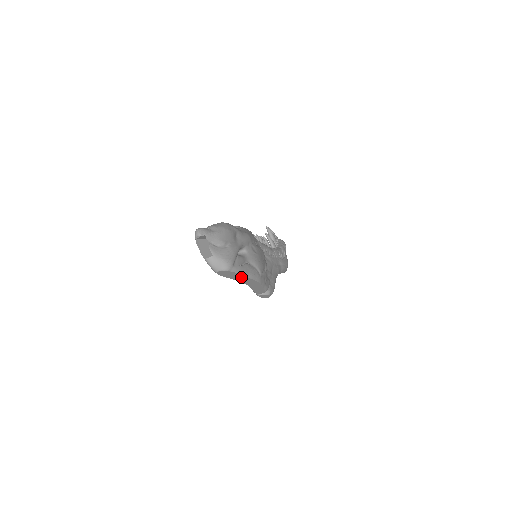
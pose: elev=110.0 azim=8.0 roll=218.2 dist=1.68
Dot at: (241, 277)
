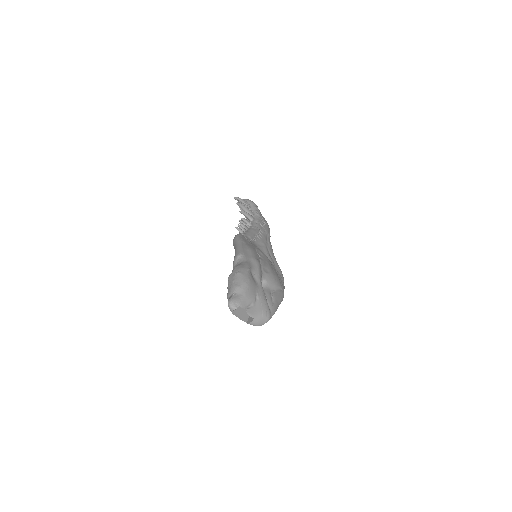
Dot at: occluded
